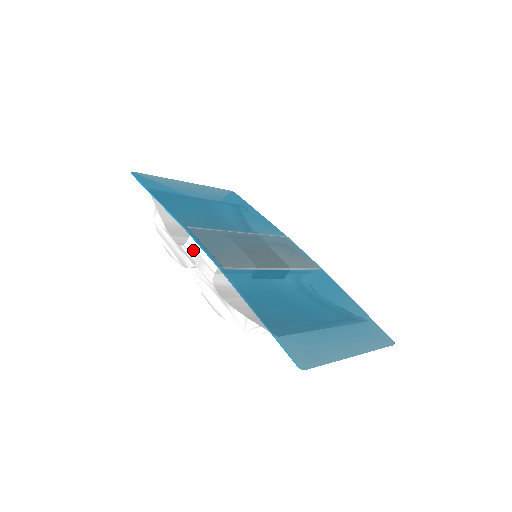
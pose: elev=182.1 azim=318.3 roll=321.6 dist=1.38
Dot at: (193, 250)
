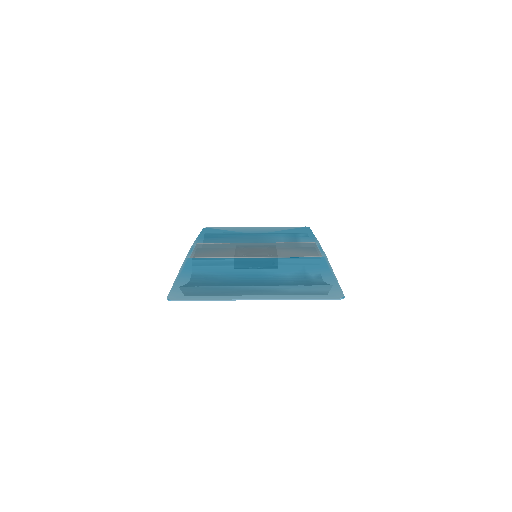
Dot at: occluded
